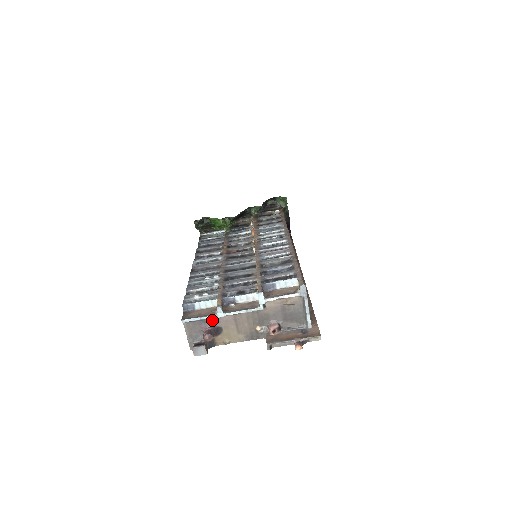
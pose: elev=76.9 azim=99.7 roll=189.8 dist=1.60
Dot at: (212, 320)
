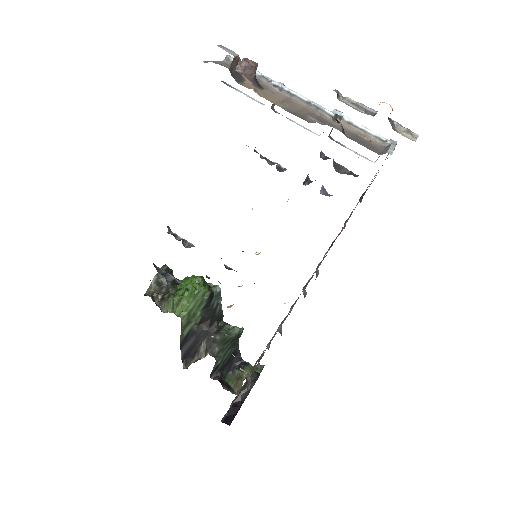
Dot at: (260, 81)
